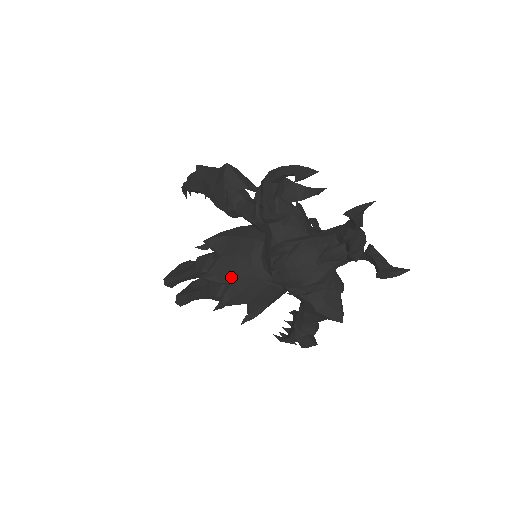
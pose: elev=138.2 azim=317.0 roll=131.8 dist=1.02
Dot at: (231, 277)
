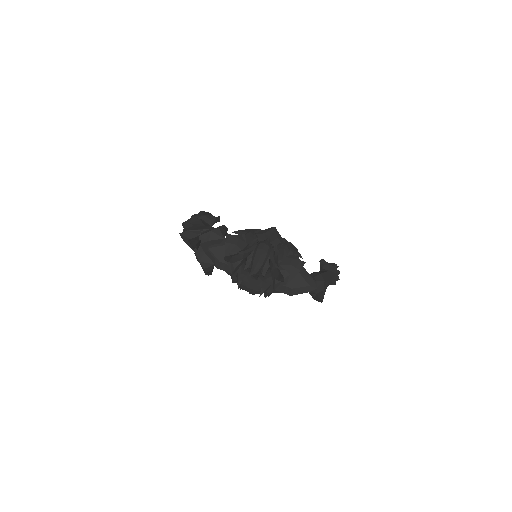
Dot at: occluded
